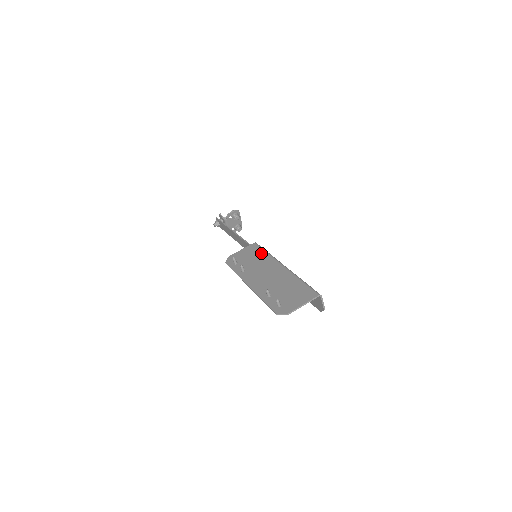
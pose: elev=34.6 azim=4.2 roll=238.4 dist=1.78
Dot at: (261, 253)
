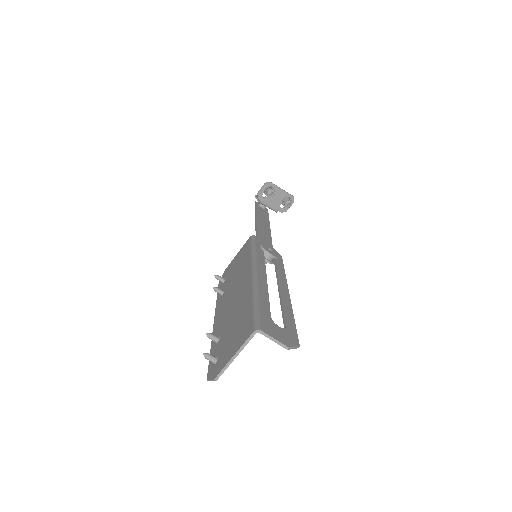
Dot at: (246, 255)
